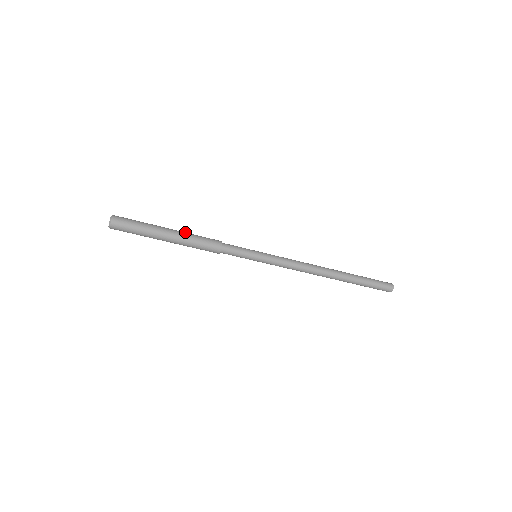
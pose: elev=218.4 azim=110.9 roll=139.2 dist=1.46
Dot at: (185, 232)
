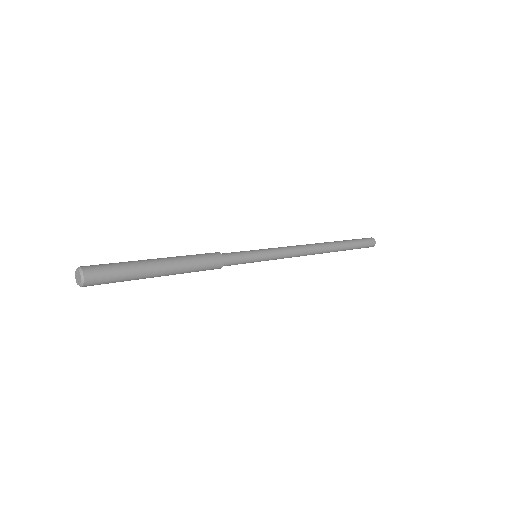
Dot at: (177, 257)
